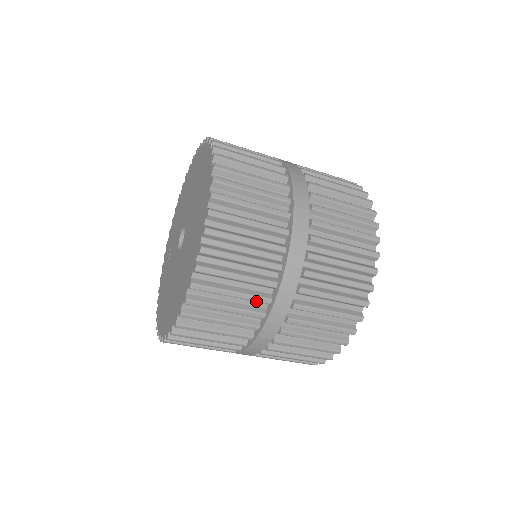
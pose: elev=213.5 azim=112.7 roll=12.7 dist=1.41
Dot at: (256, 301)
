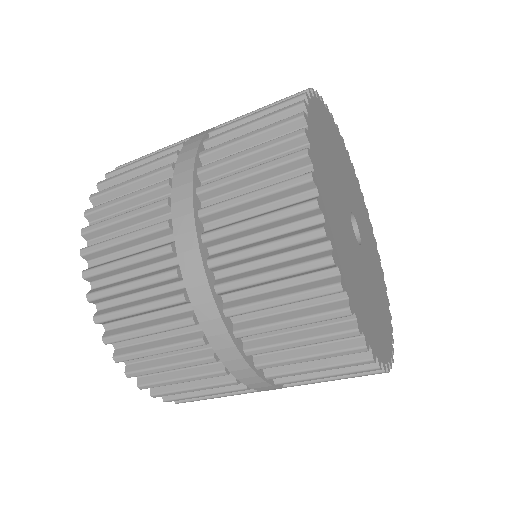
Dot at: (152, 233)
